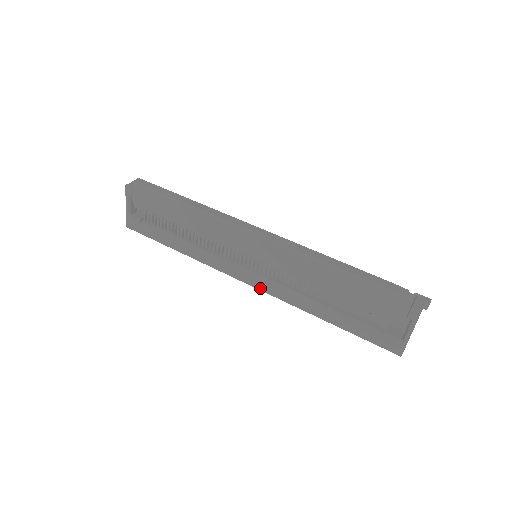
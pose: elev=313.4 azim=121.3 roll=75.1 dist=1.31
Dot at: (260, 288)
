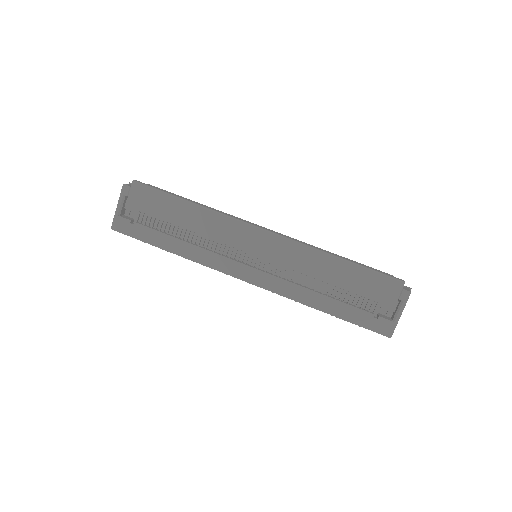
Dot at: (260, 285)
